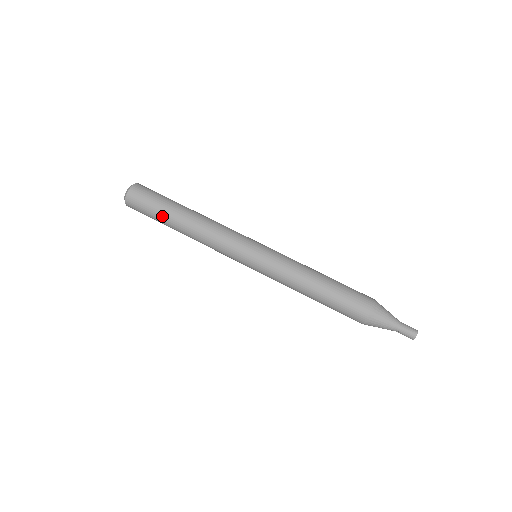
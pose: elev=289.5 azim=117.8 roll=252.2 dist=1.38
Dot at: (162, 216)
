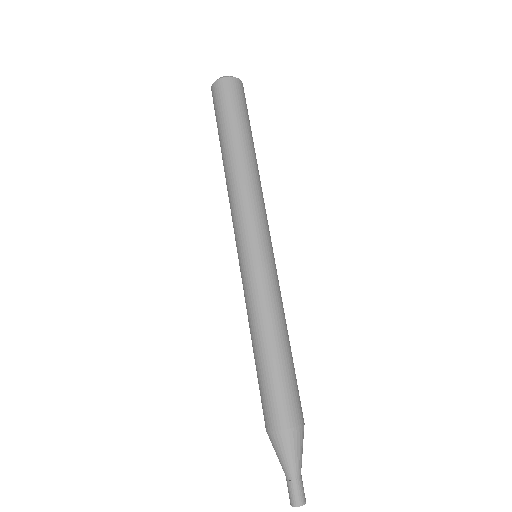
Dot at: (219, 138)
